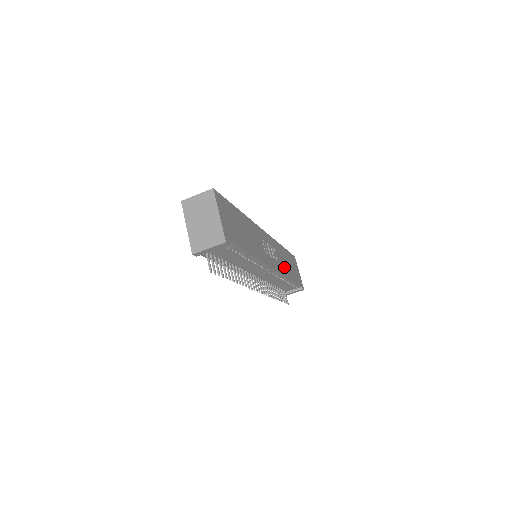
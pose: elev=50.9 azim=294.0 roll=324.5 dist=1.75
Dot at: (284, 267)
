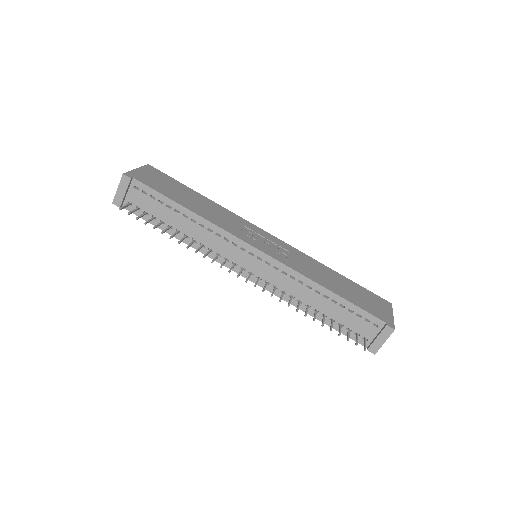
Dot at: (311, 273)
